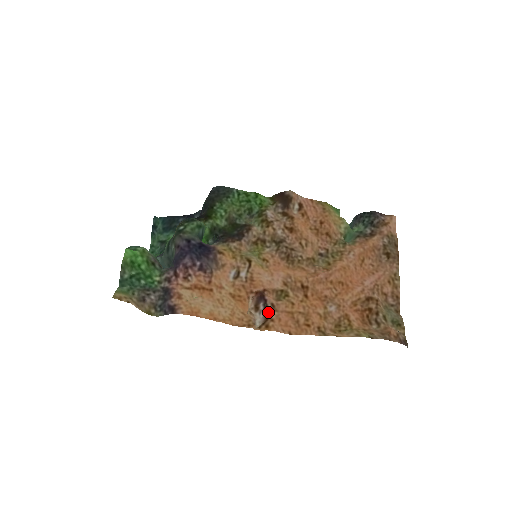
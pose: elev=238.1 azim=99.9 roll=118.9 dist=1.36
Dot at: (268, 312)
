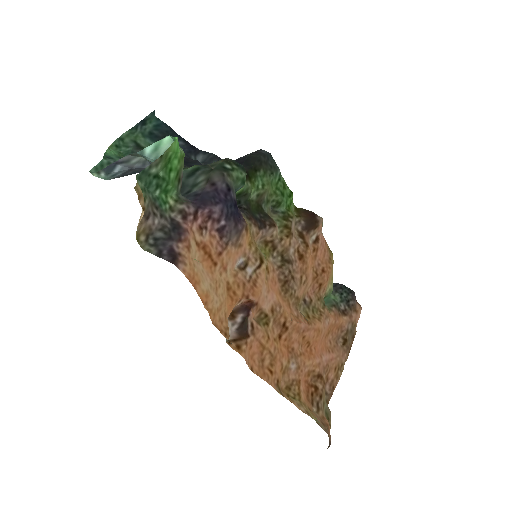
Dot at: (246, 331)
